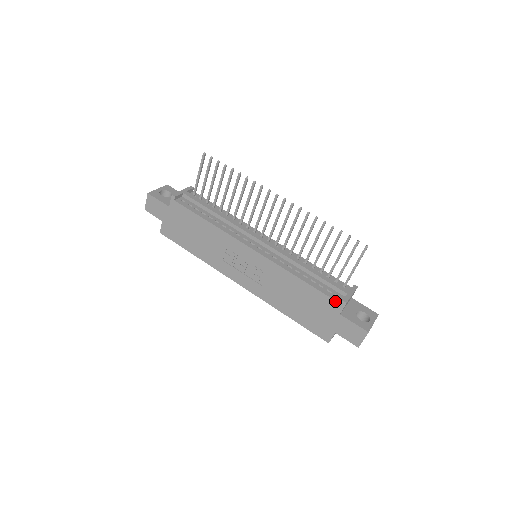
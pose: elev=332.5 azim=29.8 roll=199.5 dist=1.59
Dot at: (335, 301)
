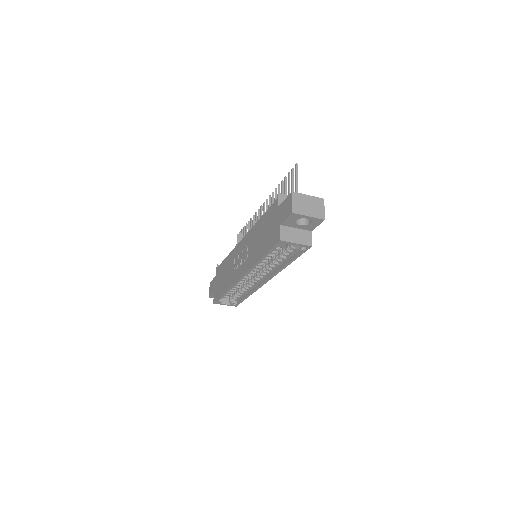
Dot at: (274, 202)
